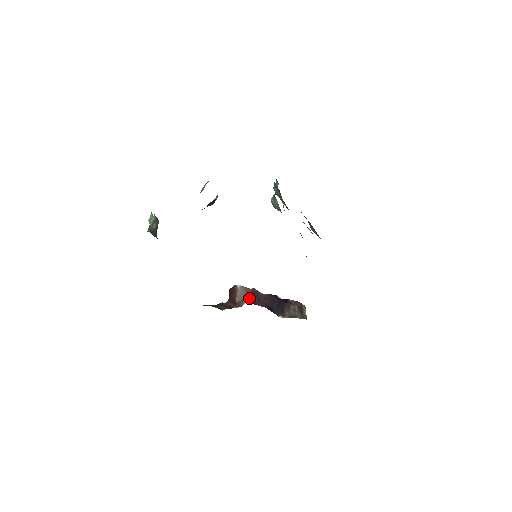
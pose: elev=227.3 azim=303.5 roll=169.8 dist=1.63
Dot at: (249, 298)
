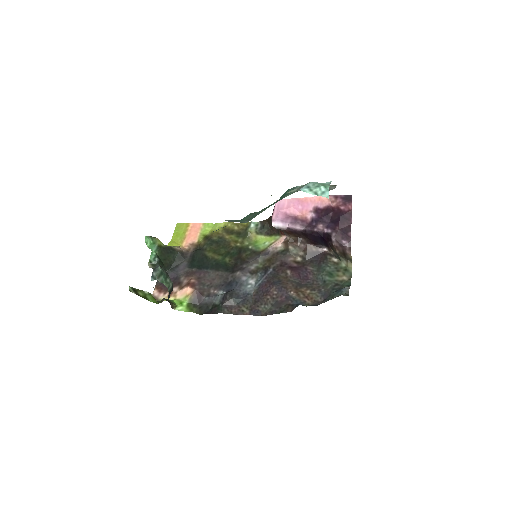
Dot at: (288, 235)
